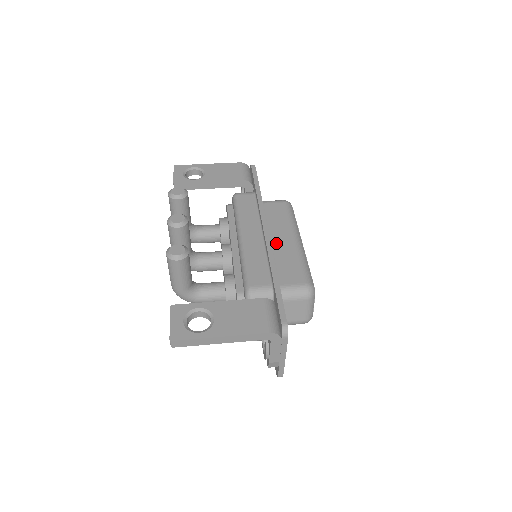
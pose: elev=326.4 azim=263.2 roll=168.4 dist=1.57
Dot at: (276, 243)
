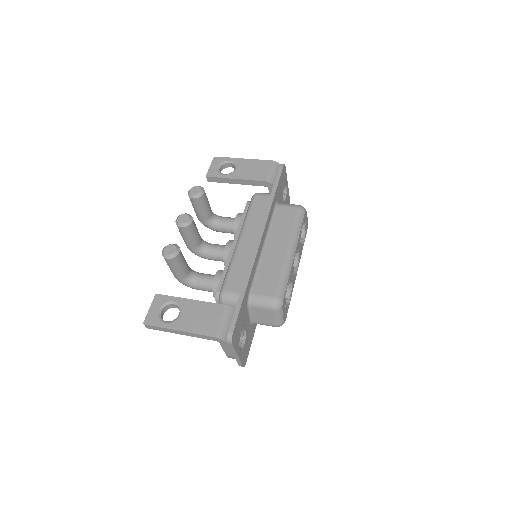
Dot at: (269, 251)
